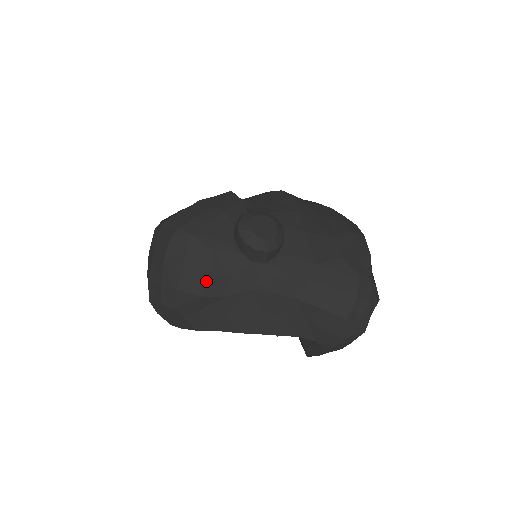
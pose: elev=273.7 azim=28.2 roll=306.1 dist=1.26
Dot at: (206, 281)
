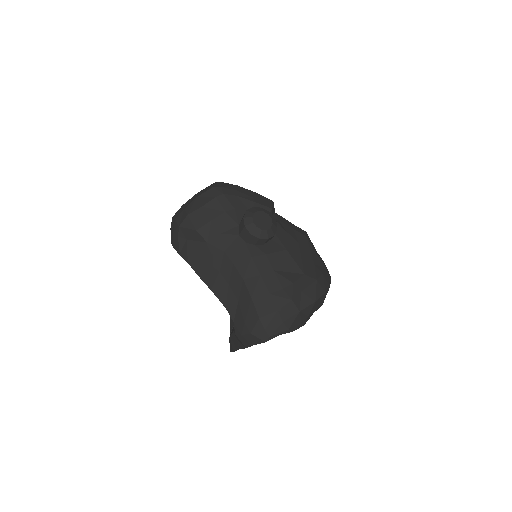
Dot at: (206, 223)
